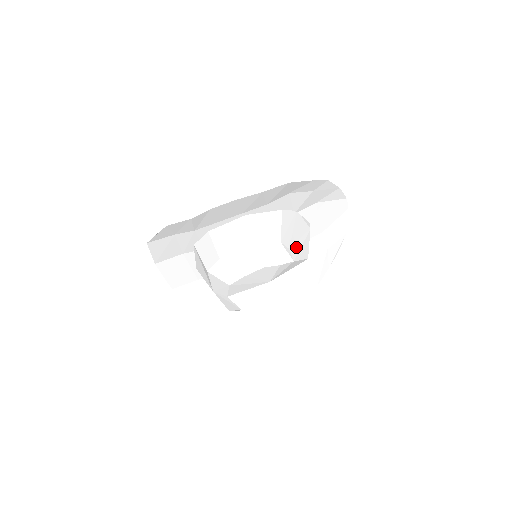
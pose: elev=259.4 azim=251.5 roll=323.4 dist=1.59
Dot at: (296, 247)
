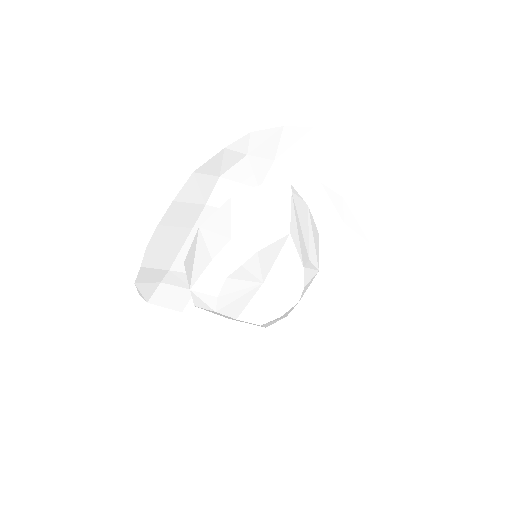
Dot at: (262, 230)
